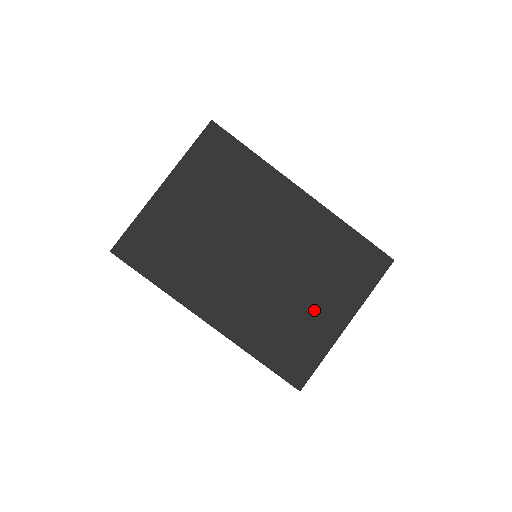
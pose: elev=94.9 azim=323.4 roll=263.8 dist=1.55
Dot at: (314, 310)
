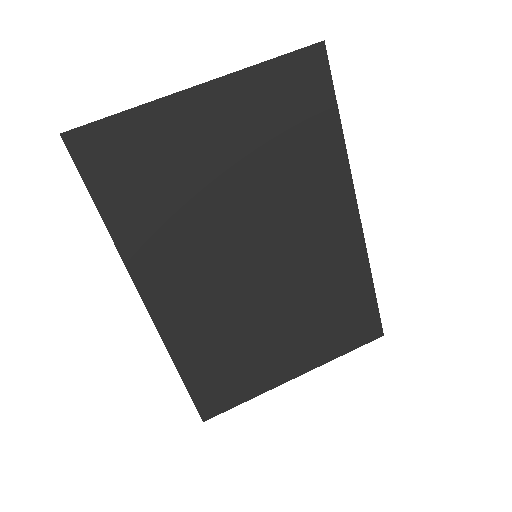
Dot at: (275, 347)
